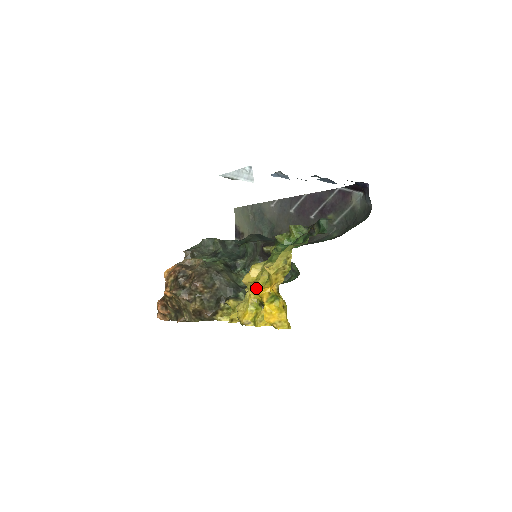
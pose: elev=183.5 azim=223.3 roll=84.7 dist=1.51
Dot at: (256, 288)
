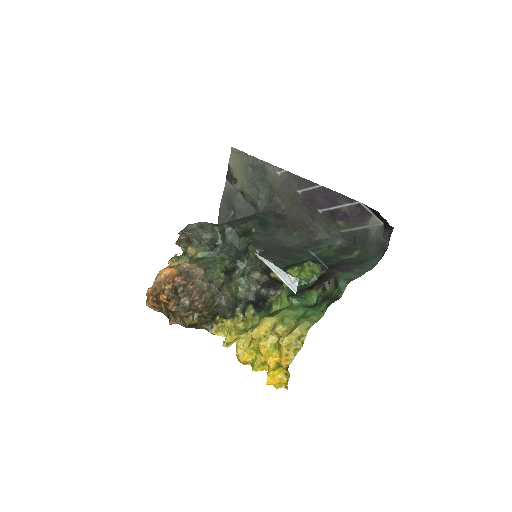
Dot at: (264, 350)
